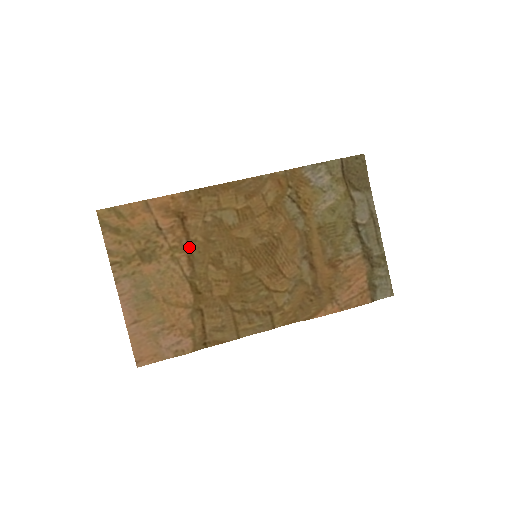
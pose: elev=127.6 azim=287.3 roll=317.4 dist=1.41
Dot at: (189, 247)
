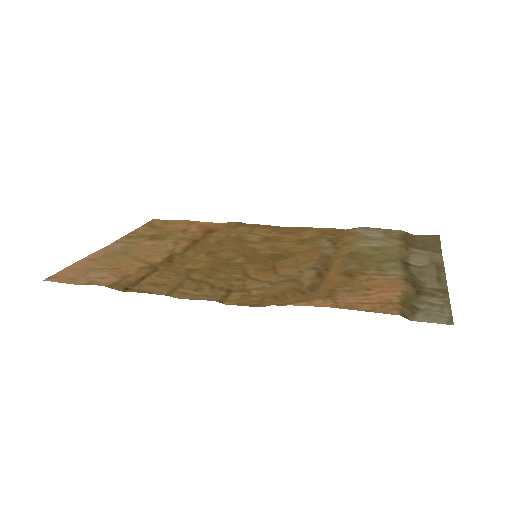
Dot at: (197, 242)
